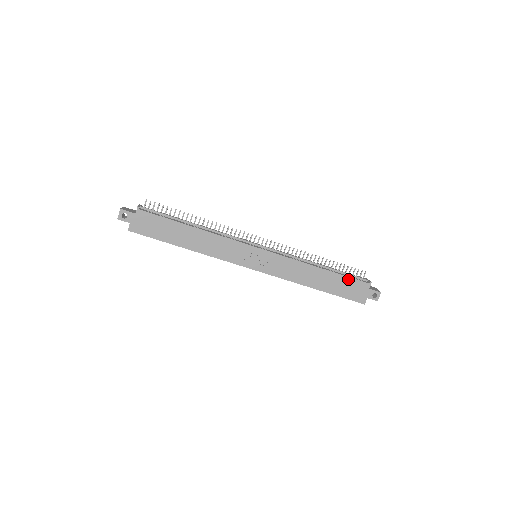
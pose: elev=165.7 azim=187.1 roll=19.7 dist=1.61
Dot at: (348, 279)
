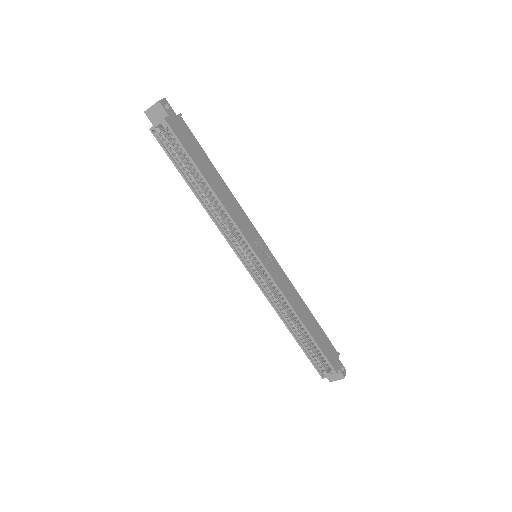
Dot at: (325, 336)
